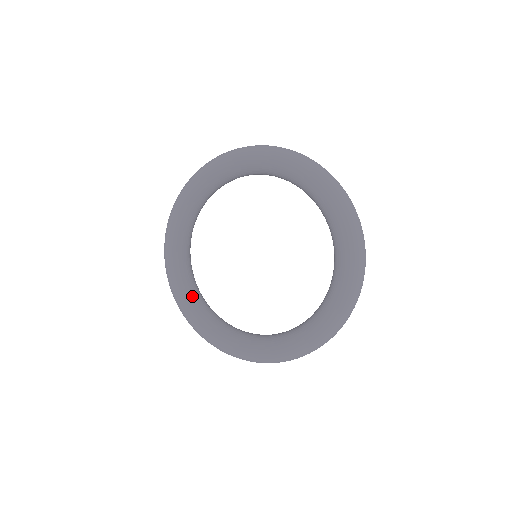
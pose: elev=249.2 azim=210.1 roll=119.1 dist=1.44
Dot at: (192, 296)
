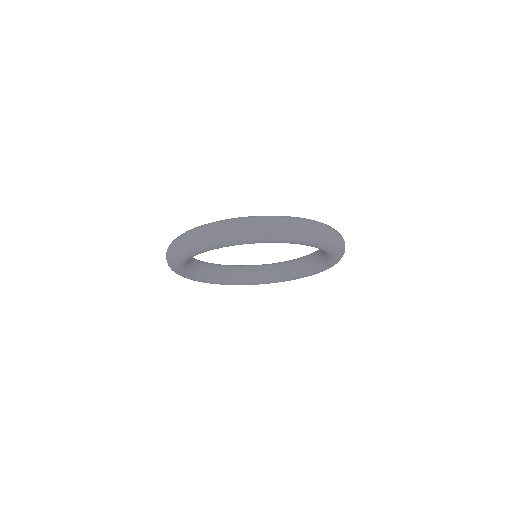
Dot at: (255, 279)
